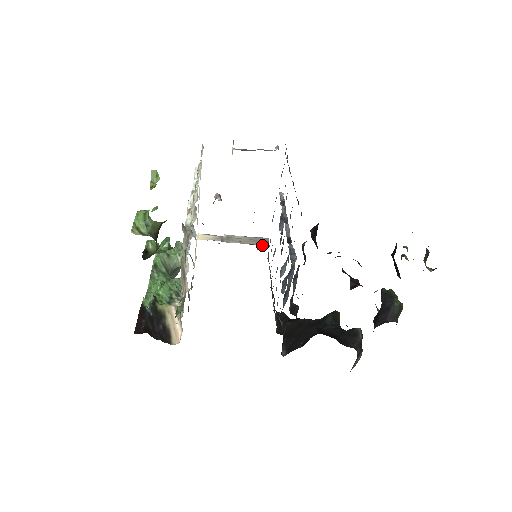
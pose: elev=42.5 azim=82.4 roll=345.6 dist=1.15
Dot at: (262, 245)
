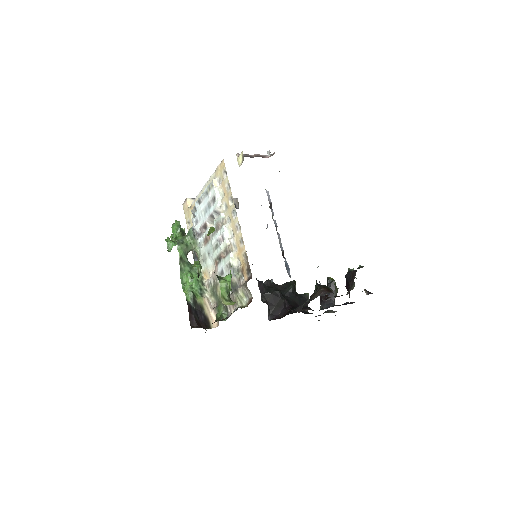
Dot at: (235, 207)
